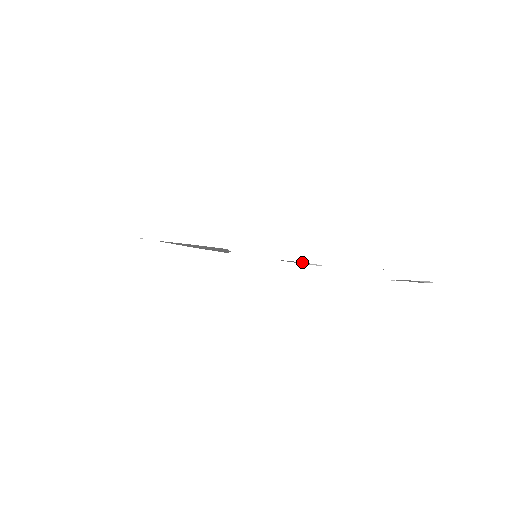
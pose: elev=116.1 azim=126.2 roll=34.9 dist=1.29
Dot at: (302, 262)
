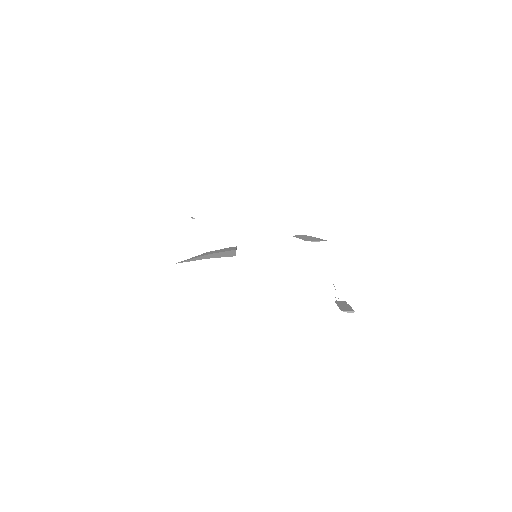
Dot at: (312, 237)
